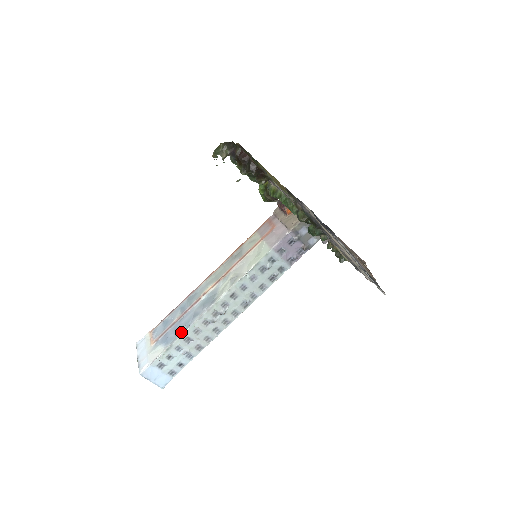
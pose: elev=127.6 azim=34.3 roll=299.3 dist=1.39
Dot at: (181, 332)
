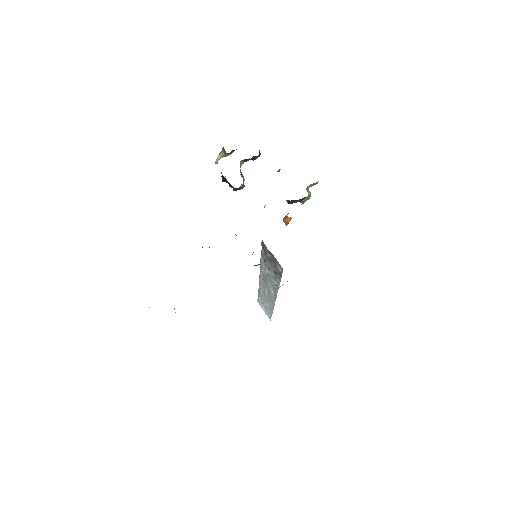
Dot at: occluded
